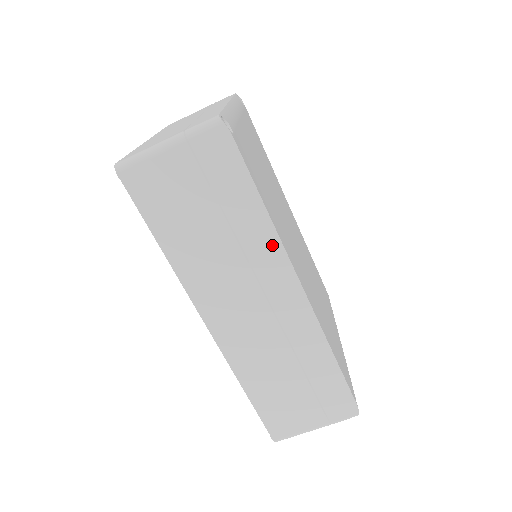
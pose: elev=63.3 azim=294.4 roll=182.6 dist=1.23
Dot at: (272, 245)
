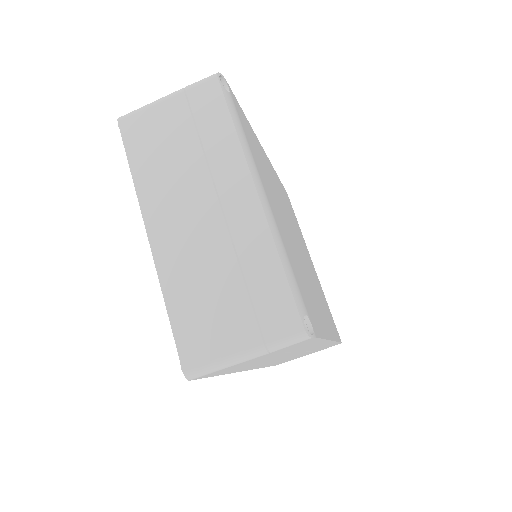
Dot at: occluded
